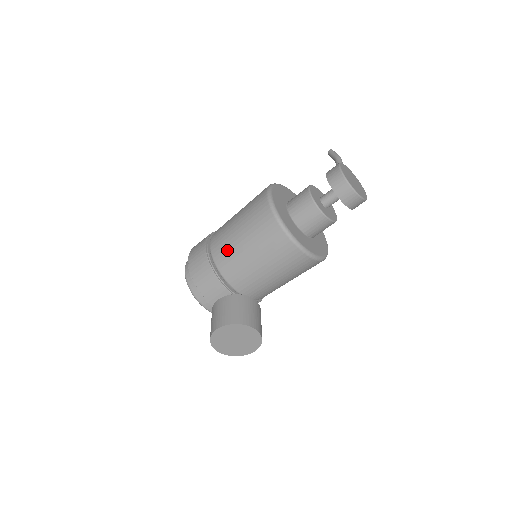
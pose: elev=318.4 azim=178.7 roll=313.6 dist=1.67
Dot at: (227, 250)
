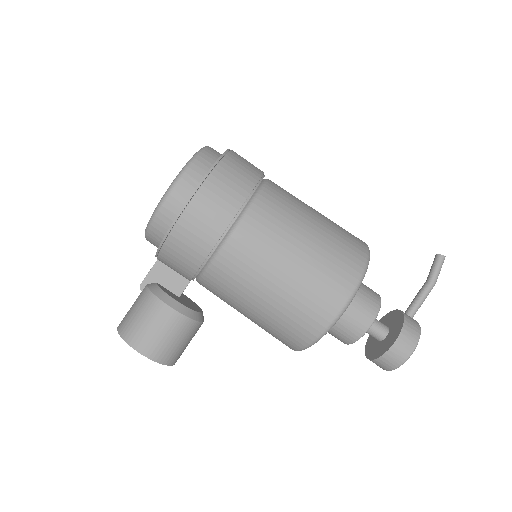
Dot at: (239, 280)
